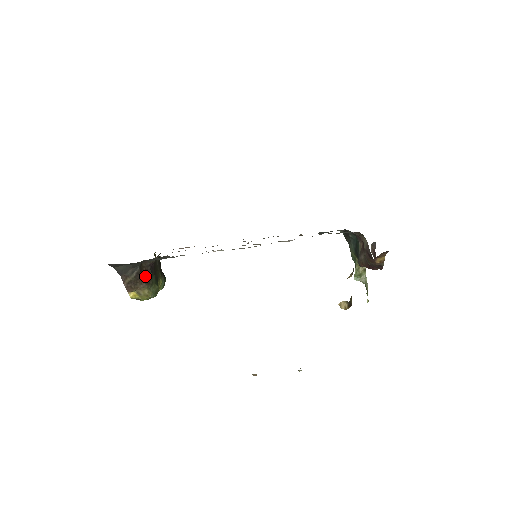
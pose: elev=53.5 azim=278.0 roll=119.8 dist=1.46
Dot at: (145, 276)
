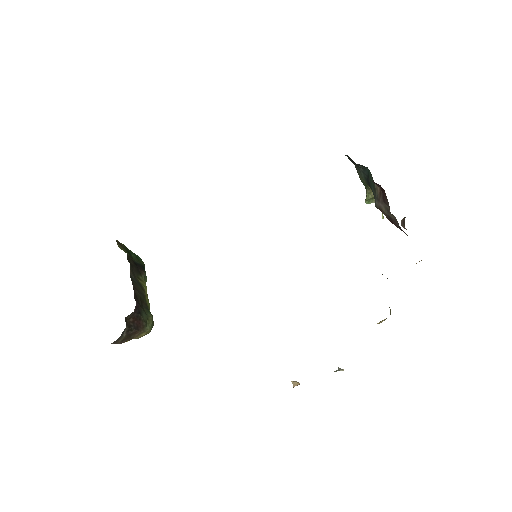
Dot at: (136, 325)
